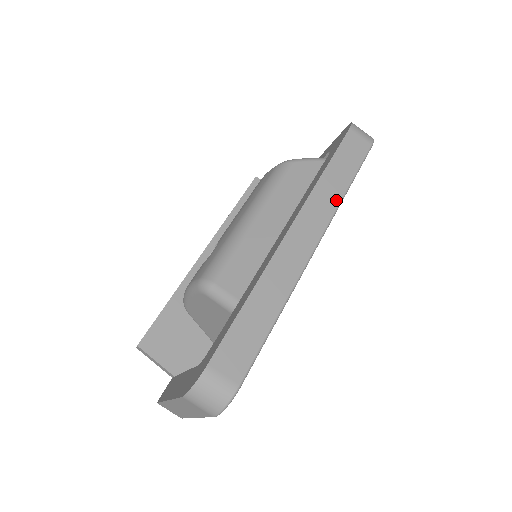
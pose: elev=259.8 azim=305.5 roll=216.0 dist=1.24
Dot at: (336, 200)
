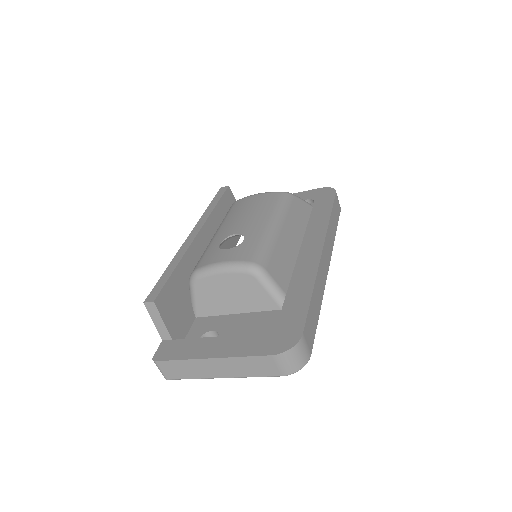
Dot at: (333, 240)
